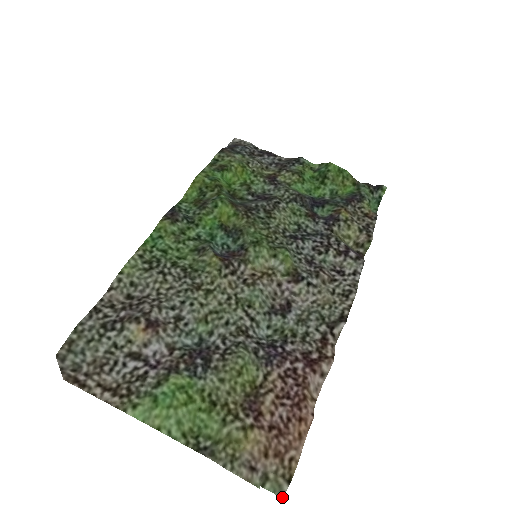
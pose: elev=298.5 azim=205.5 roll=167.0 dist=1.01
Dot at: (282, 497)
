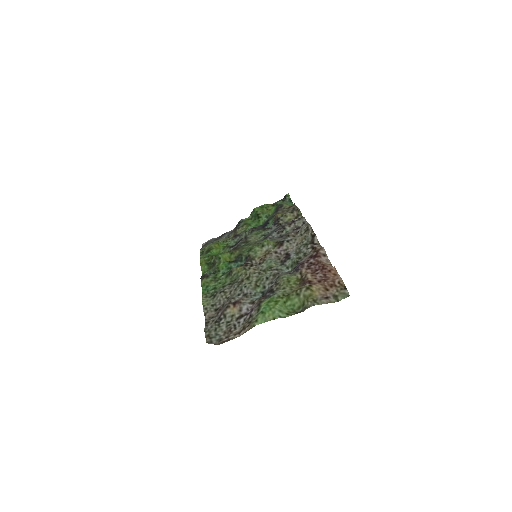
Dot at: occluded
